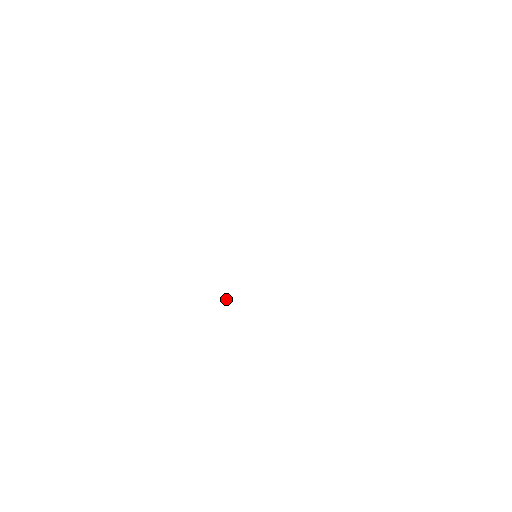
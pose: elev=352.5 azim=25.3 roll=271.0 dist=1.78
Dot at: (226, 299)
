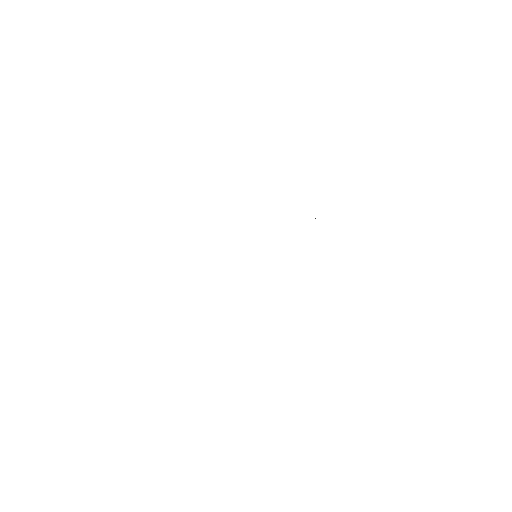
Dot at: occluded
